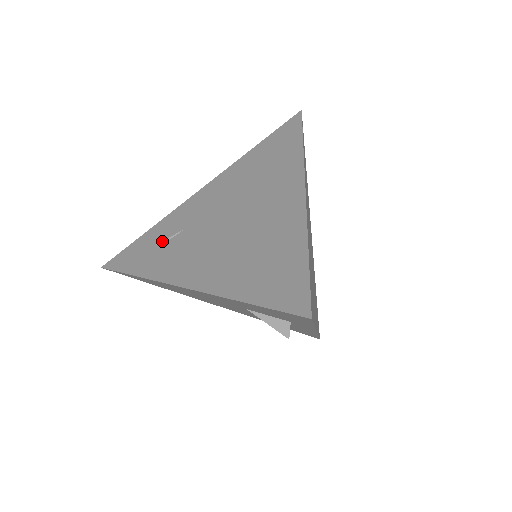
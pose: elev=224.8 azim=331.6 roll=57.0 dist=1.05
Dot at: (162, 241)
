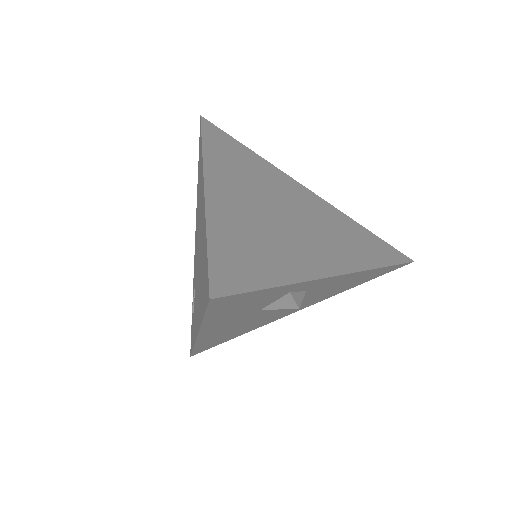
Dot at: (192, 307)
